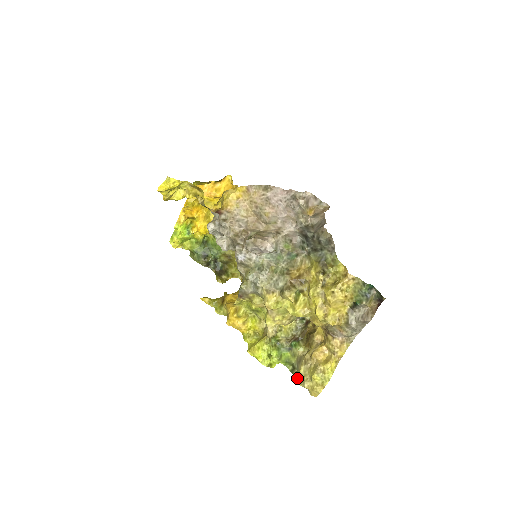
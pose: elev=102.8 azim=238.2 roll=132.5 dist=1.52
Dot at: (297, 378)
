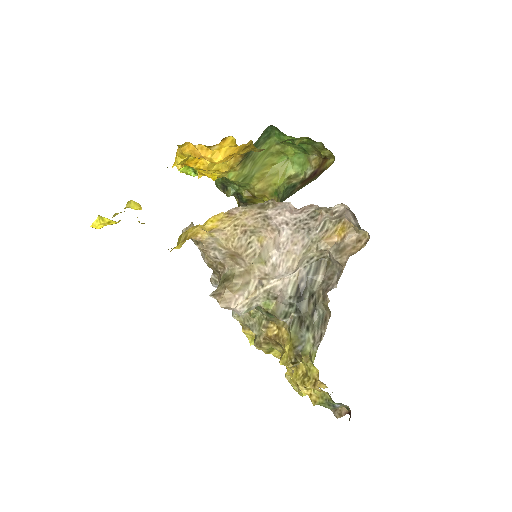
Dot at: occluded
